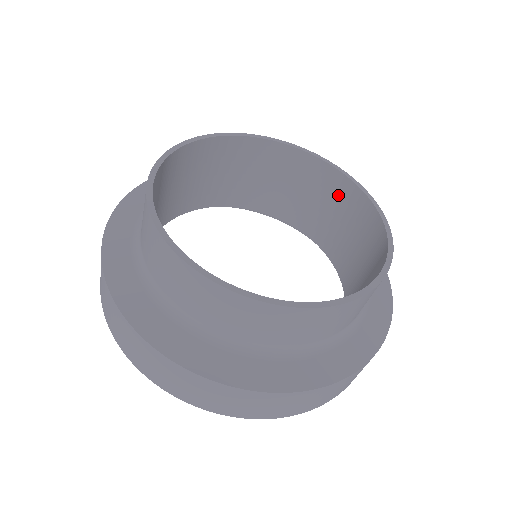
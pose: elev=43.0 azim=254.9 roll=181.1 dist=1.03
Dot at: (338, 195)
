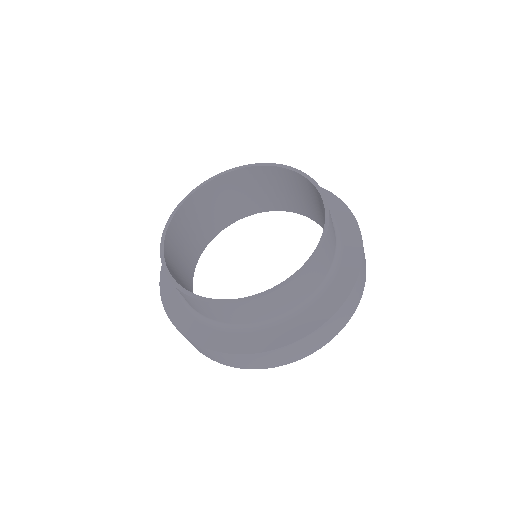
Dot at: (310, 191)
